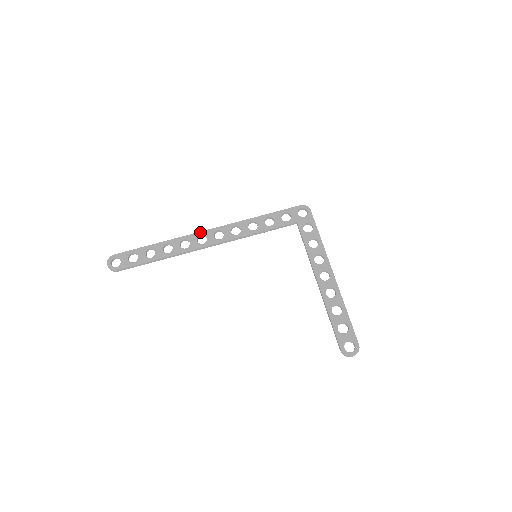
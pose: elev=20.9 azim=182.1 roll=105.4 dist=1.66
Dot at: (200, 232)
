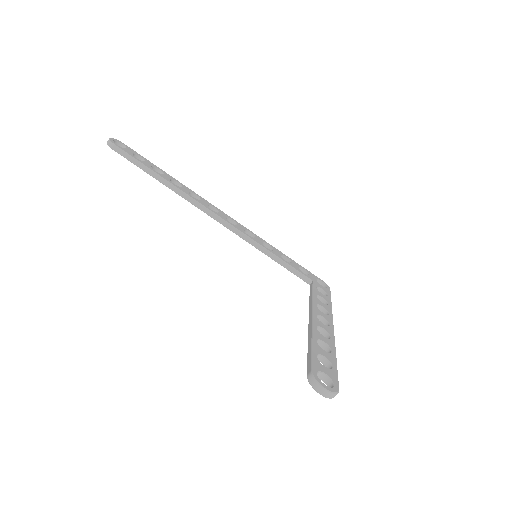
Dot at: (216, 207)
